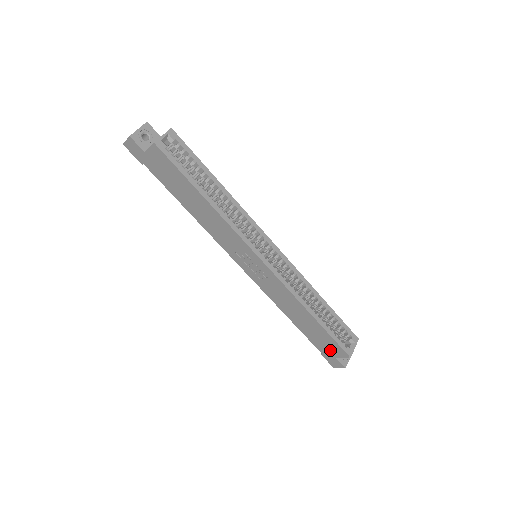
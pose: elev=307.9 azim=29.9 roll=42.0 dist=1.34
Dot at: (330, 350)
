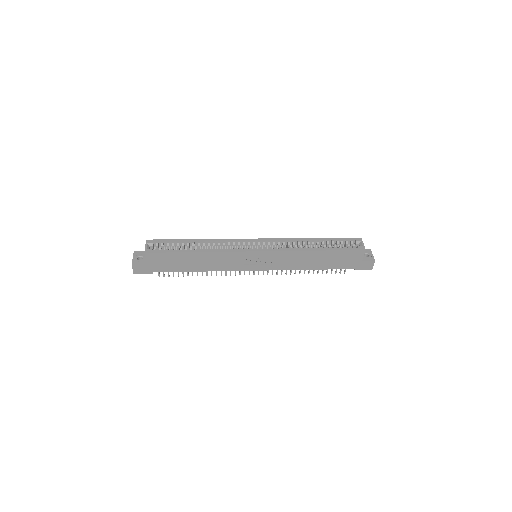
Dot at: (353, 260)
